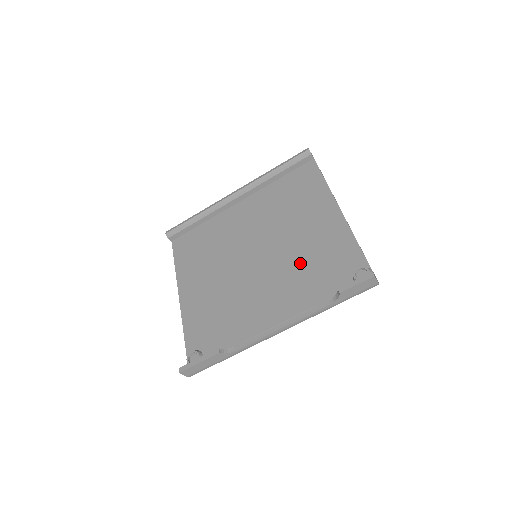
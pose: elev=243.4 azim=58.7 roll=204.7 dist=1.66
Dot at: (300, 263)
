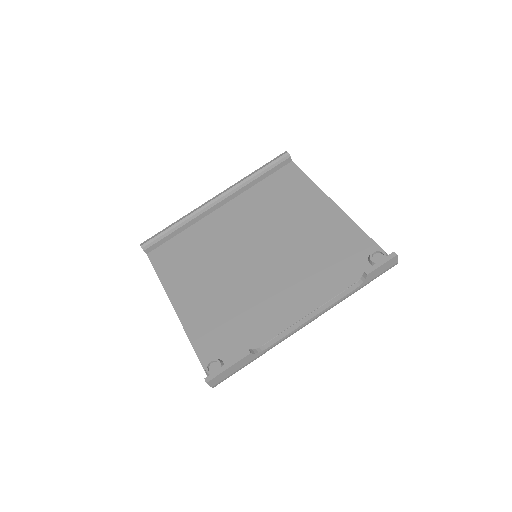
Dot at: (309, 256)
